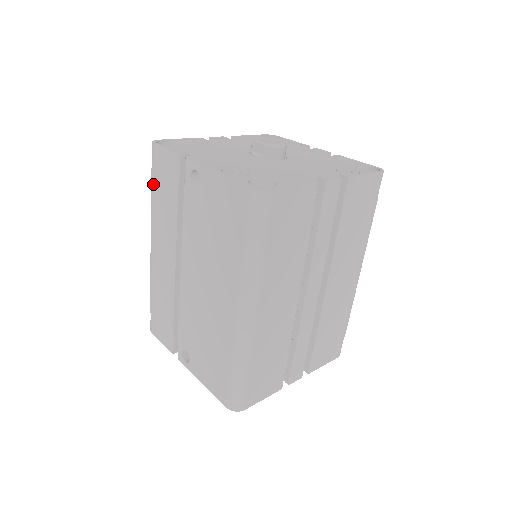
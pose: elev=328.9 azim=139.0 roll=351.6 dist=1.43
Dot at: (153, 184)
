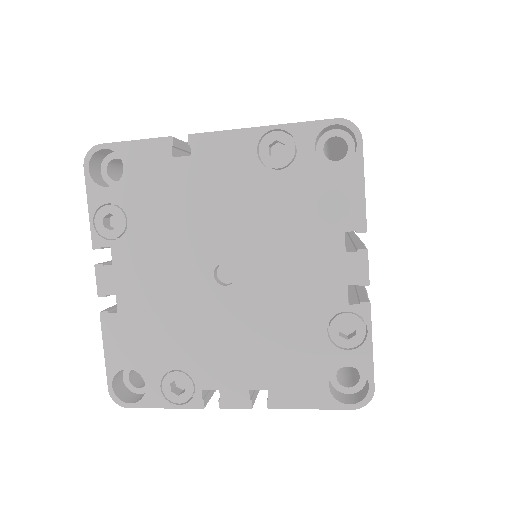
Dot at: occluded
